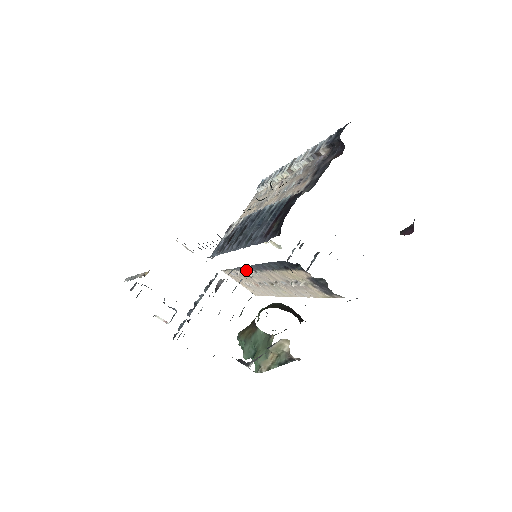
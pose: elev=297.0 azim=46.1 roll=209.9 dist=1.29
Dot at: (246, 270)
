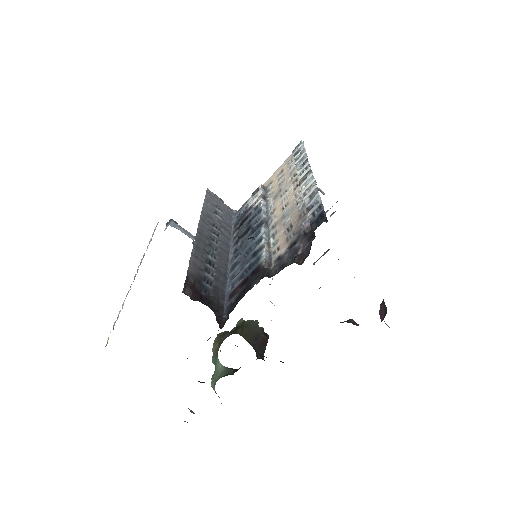
Dot at: occluded
